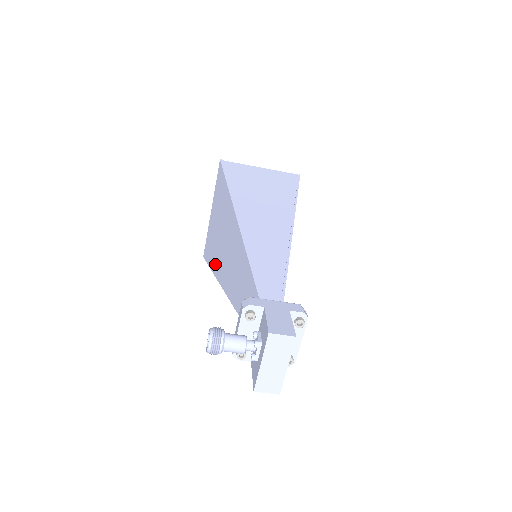
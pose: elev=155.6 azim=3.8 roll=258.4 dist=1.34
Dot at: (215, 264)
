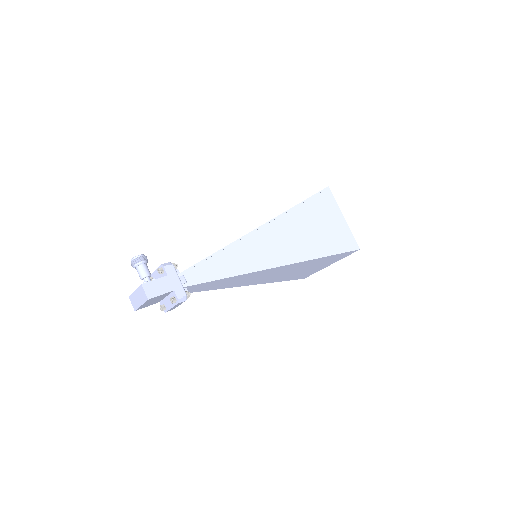
Dot at: occluded
